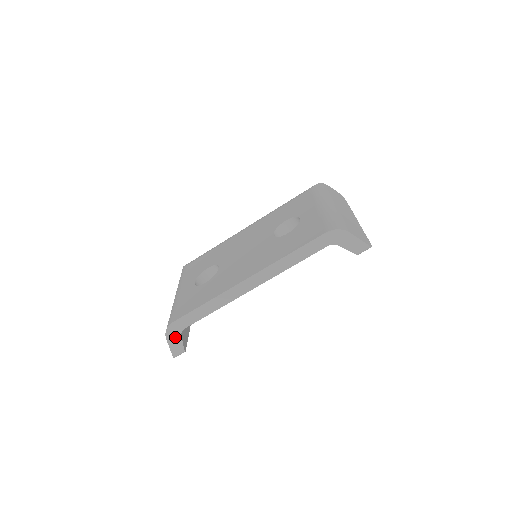
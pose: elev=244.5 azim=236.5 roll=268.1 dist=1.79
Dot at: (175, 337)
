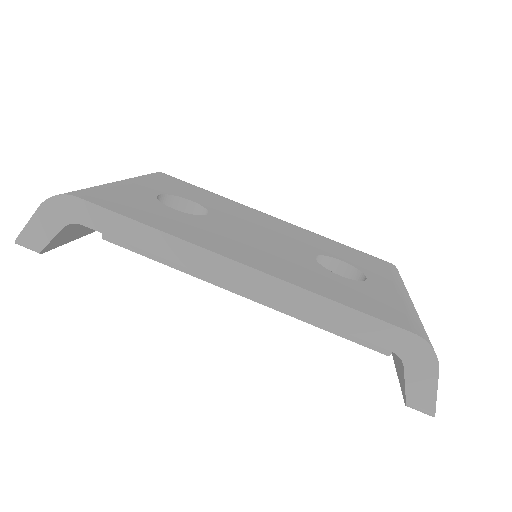
Dot at: (53, 219)
